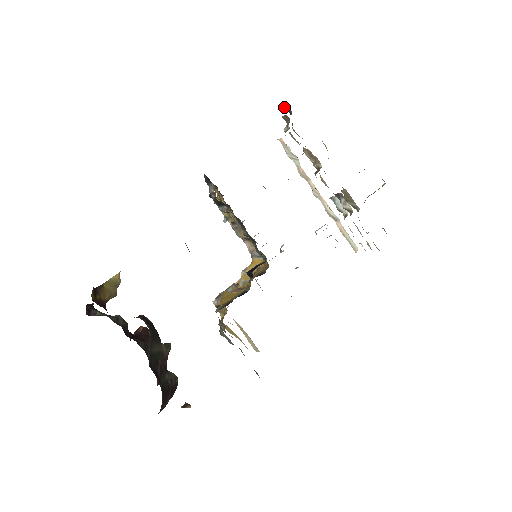
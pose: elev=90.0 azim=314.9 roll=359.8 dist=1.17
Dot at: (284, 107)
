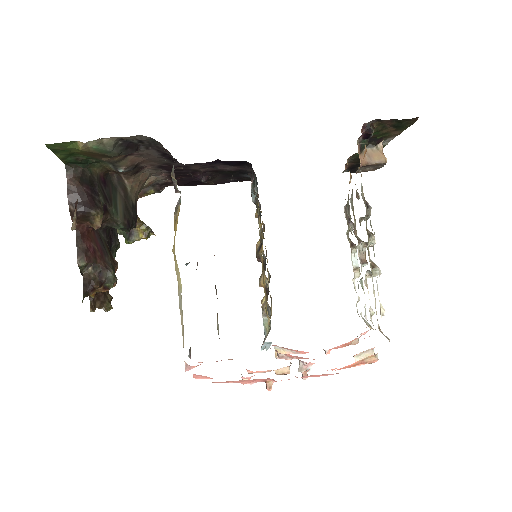
Dot at: occluded
